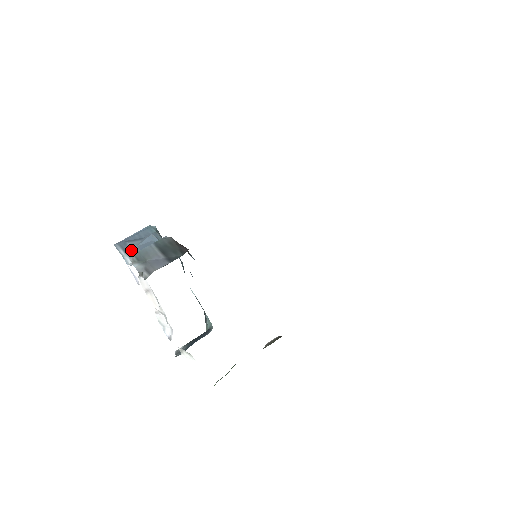
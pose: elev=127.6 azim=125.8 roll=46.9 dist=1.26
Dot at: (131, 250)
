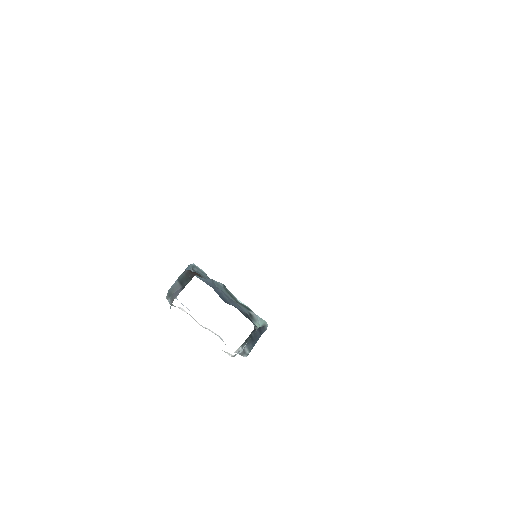
Dot at: occluded
